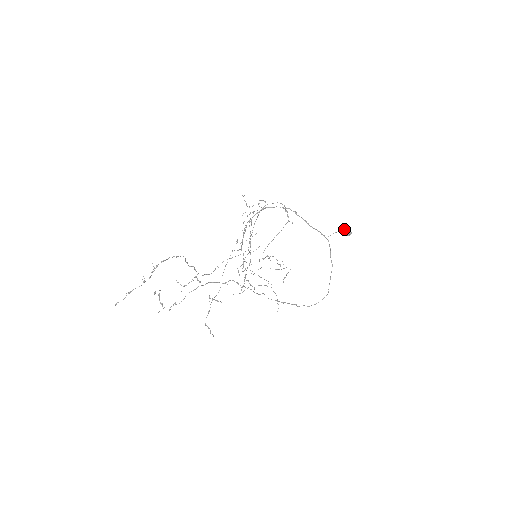
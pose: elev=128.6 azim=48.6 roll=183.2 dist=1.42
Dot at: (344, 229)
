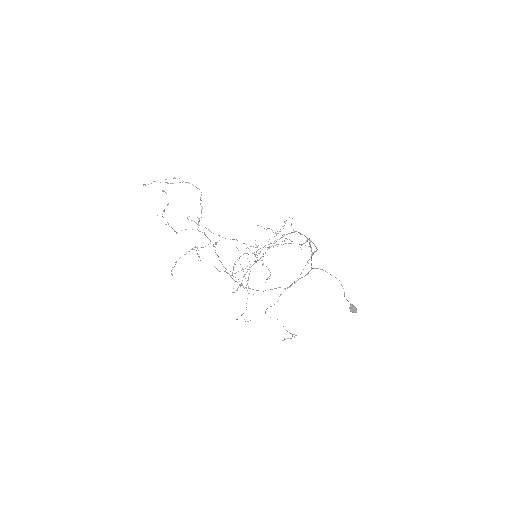
Dot at: occluded
